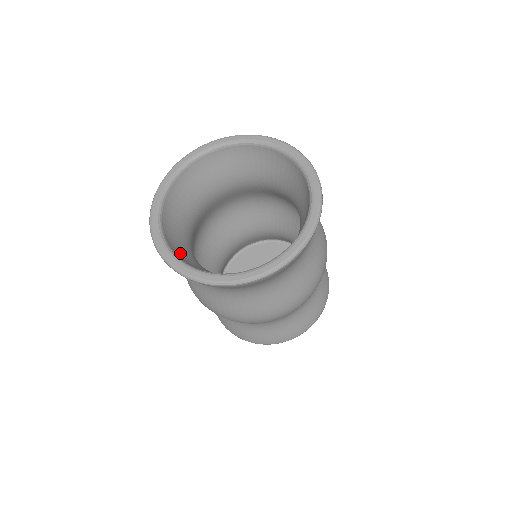
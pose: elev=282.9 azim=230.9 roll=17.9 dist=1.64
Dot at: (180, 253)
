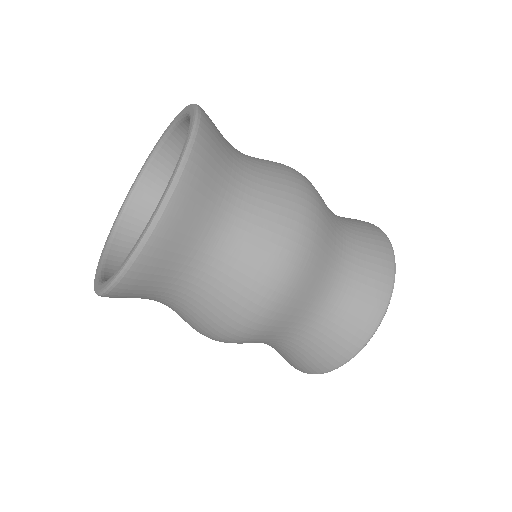
Dot at: occluded
